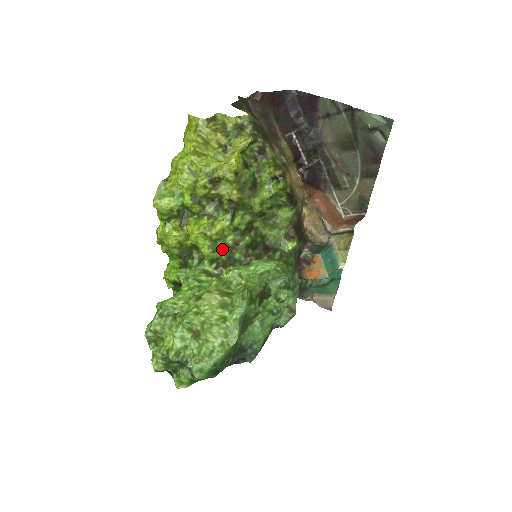
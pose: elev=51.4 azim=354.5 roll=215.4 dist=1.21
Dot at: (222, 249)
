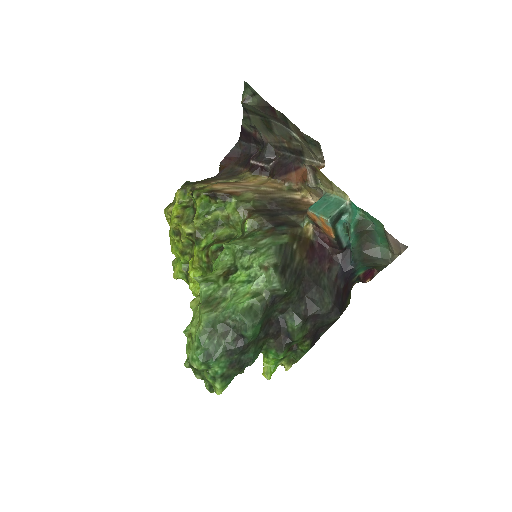
Dot at: (207, 268)
